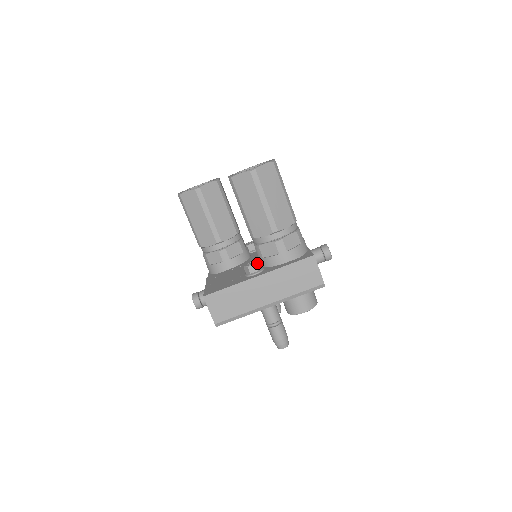
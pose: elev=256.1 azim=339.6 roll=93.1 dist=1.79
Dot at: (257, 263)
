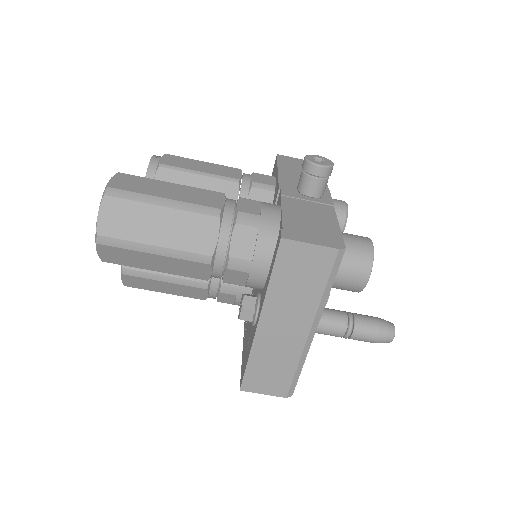
Dot at: (243, 304)
